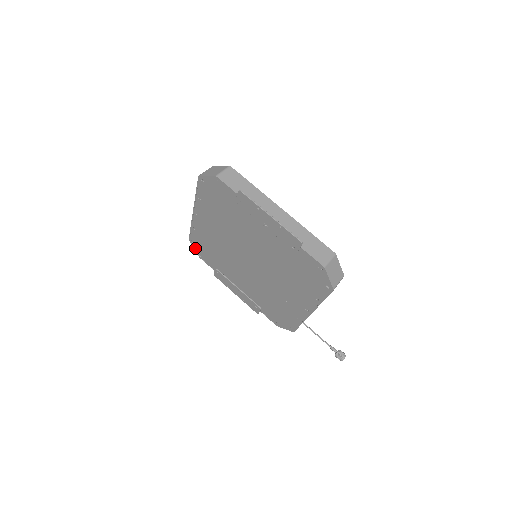
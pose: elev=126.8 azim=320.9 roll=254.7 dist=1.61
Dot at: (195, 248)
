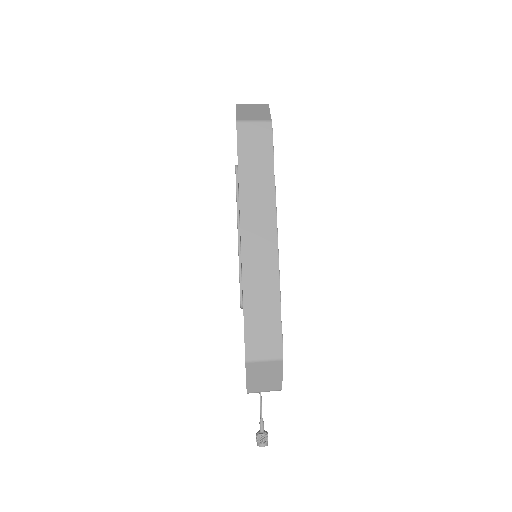
Dot at: occluded
